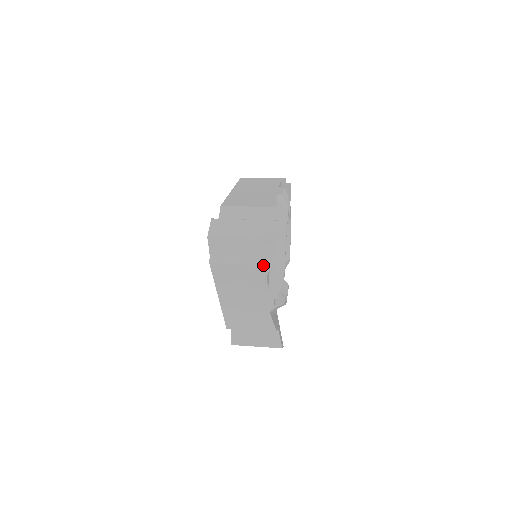
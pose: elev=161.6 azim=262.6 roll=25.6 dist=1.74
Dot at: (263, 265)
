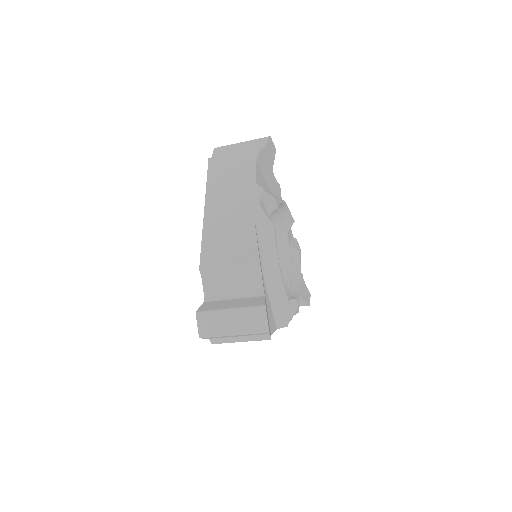
Dot at: (254, 149)
